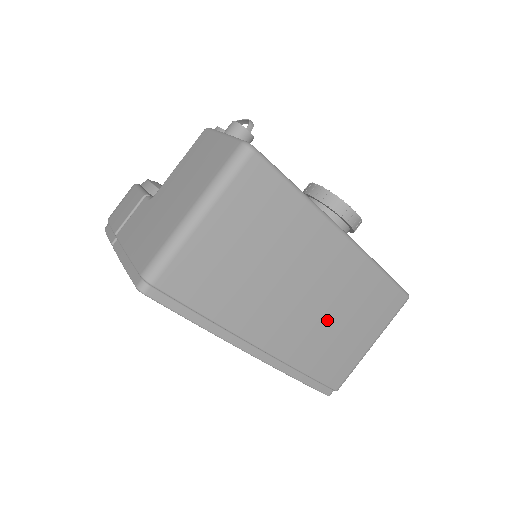
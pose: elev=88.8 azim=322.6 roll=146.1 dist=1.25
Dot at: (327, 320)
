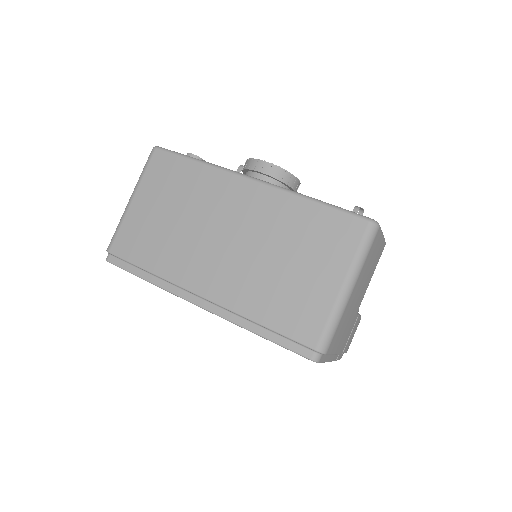
Dot at: (260, 259)
